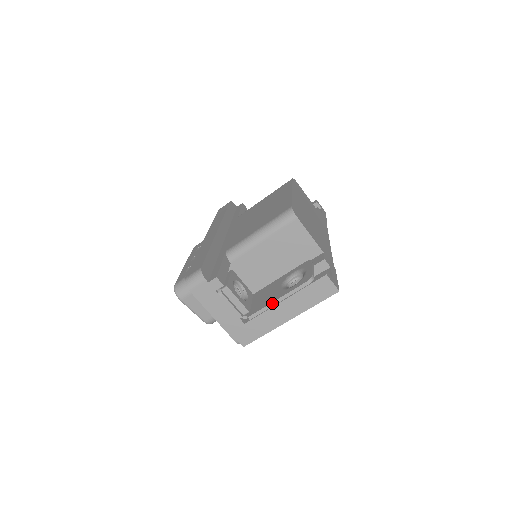
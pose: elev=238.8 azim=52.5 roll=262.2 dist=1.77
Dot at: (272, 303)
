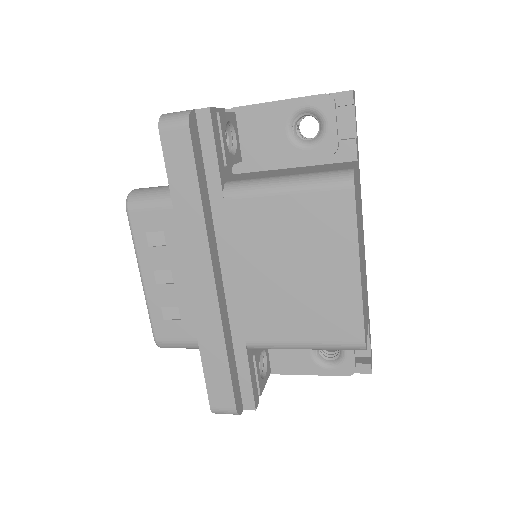
Dot at: occluded
